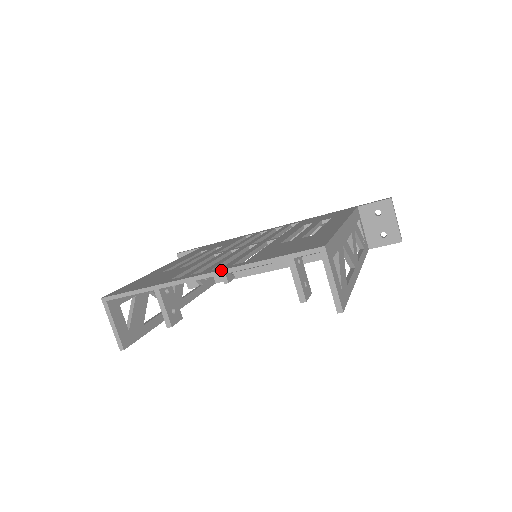
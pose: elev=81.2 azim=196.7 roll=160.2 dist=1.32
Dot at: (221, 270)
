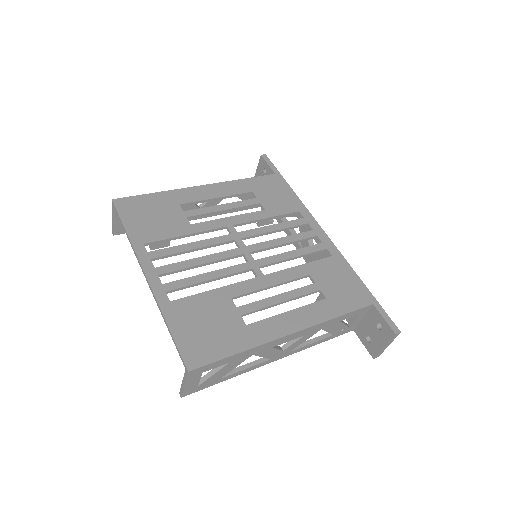
Dot at: (152, 290)
